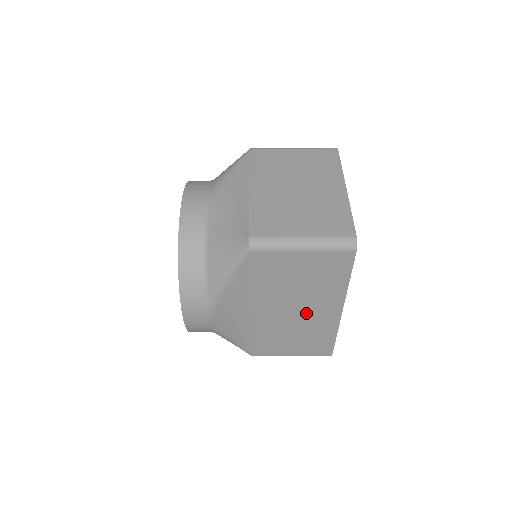
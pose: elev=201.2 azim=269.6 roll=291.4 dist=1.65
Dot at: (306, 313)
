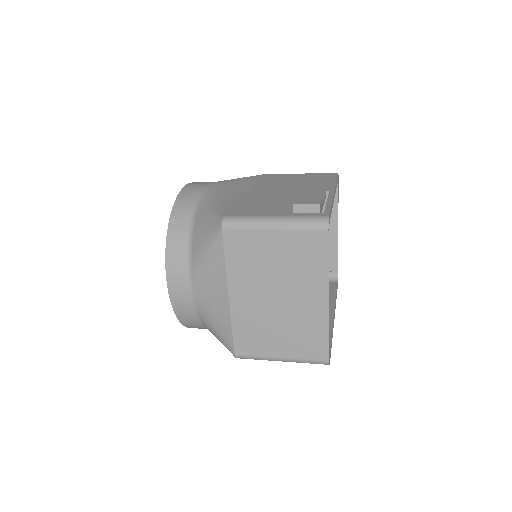
Dot at: occluded
